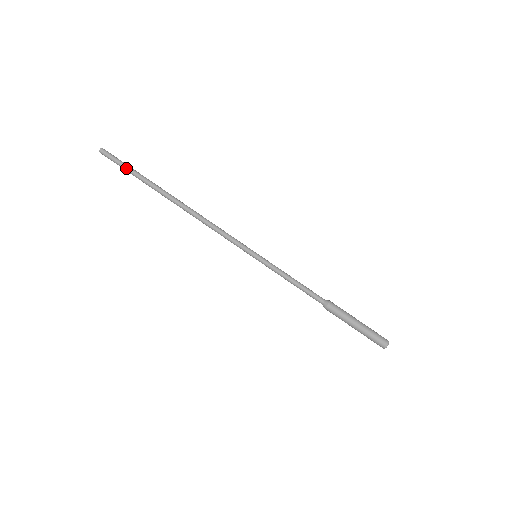
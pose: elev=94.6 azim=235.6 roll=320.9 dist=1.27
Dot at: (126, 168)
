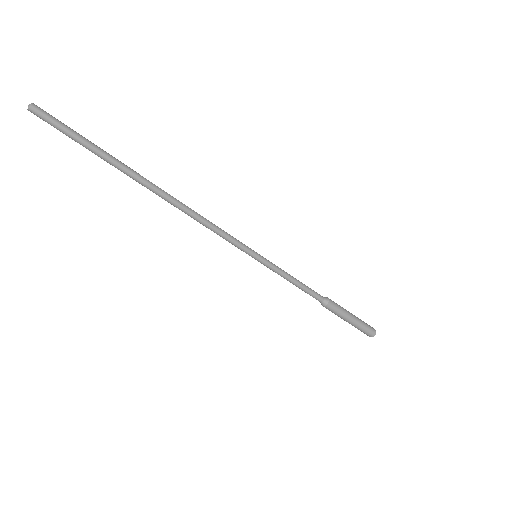
Dot at: (78, 140)
